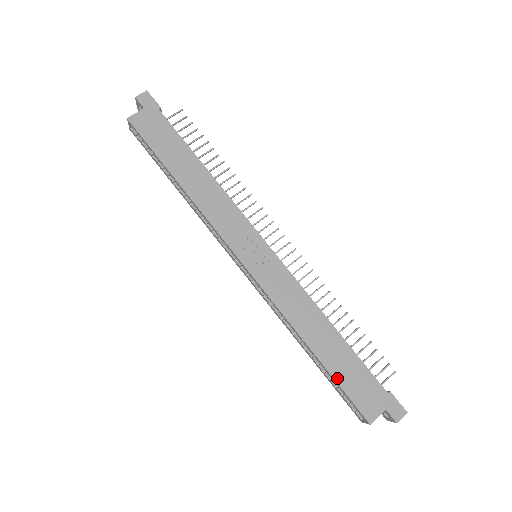
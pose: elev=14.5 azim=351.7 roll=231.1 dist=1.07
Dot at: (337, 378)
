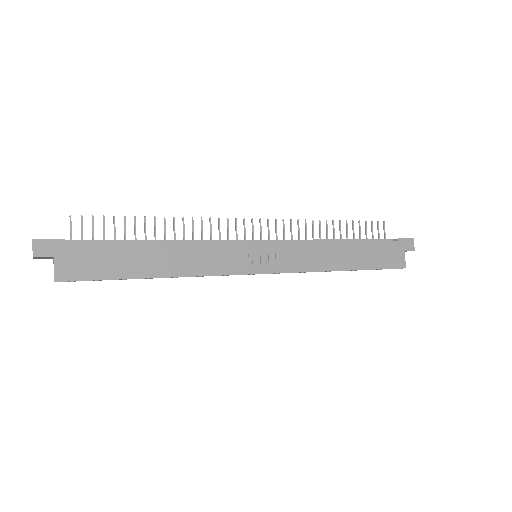
Dot at: (372, 267)
